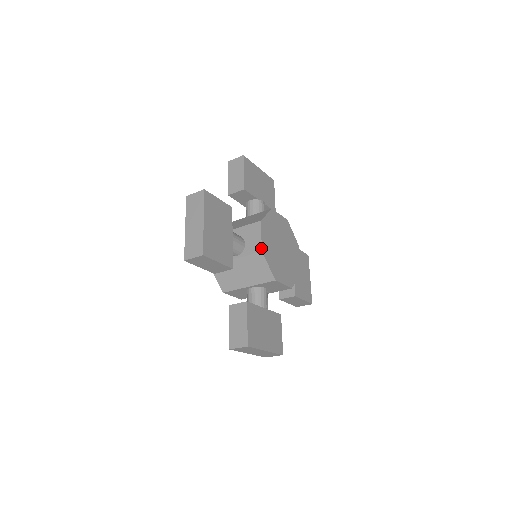
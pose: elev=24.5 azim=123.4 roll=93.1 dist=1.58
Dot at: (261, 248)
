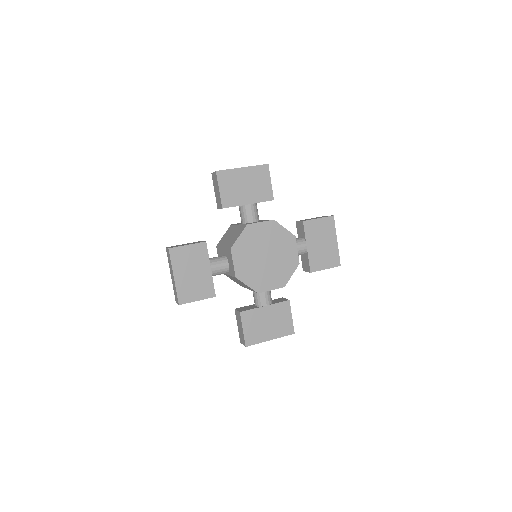
Dot at: (235, 275)
